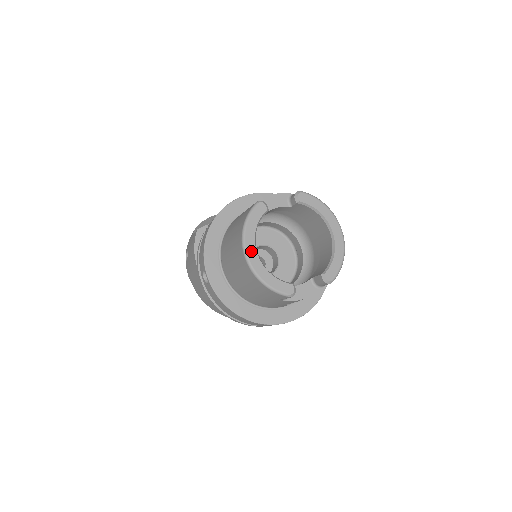
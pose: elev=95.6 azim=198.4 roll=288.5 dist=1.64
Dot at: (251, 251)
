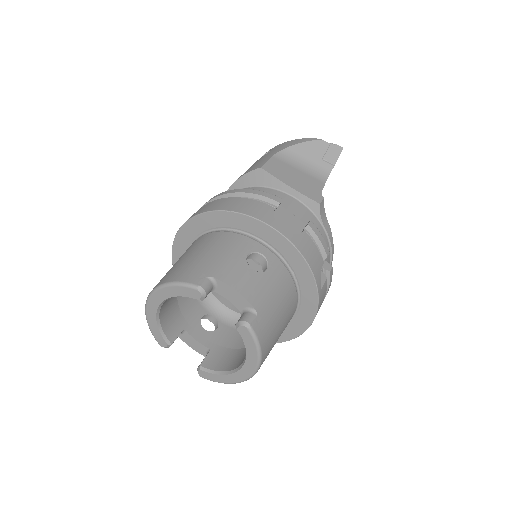
Dot at: (155, 300)
